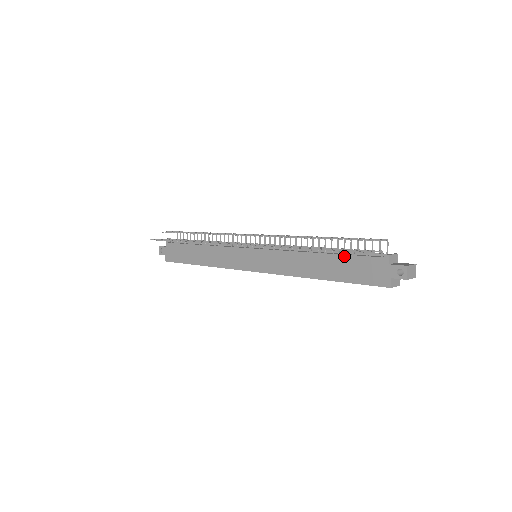
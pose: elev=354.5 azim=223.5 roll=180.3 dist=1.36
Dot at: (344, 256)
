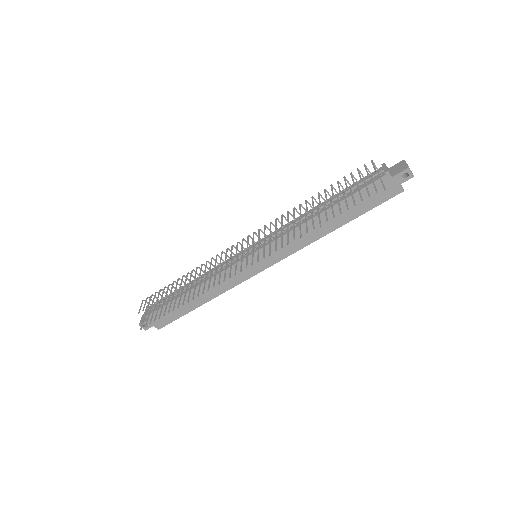
Dot at: (348, 198)
